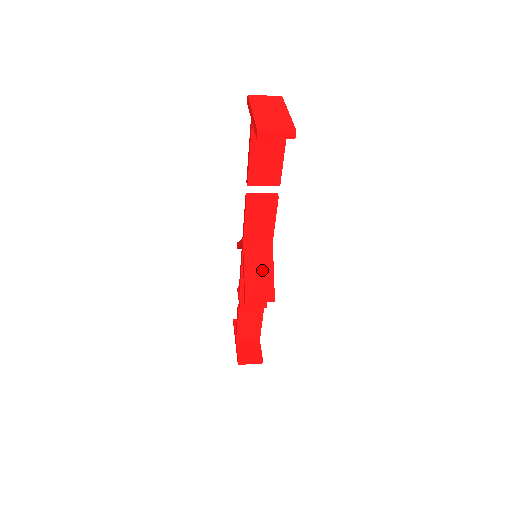
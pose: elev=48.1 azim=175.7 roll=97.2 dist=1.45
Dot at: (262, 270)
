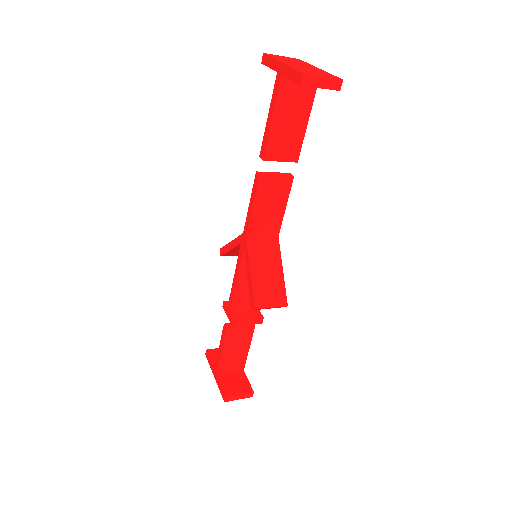
Dot at: (270, 269)
